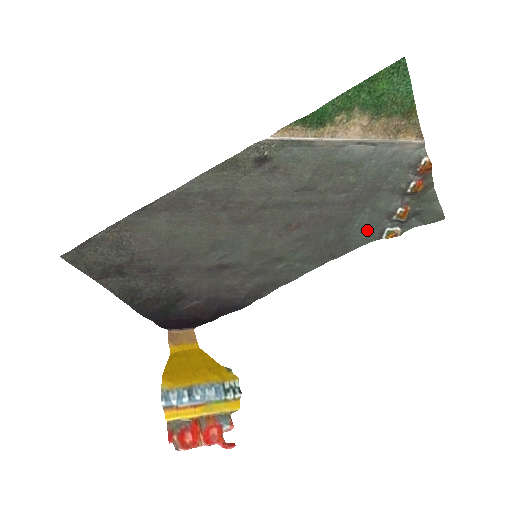
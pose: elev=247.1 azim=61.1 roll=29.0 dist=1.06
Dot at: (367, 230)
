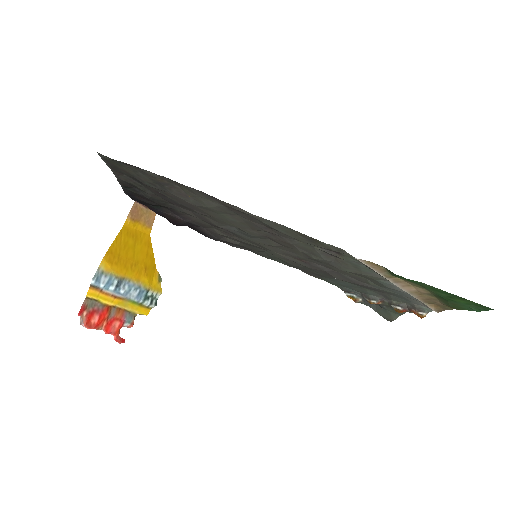
Dot at: (343, 284)
